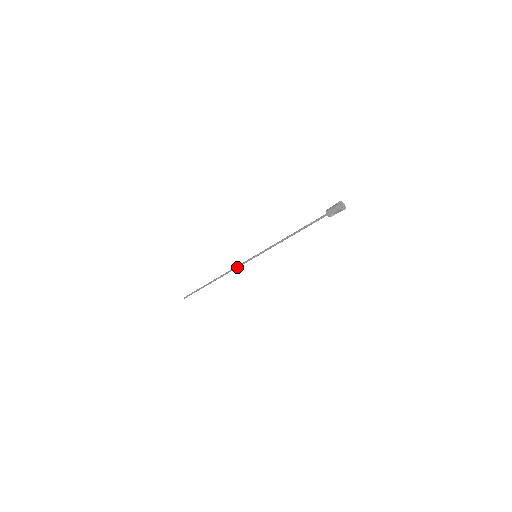
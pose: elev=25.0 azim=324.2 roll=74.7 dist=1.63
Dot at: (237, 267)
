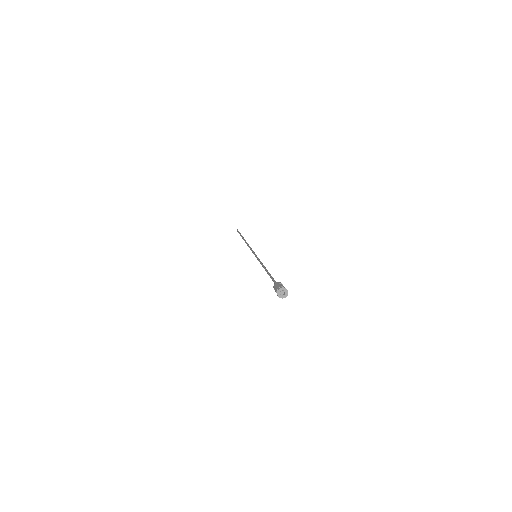
Dot at: (250, 249)
